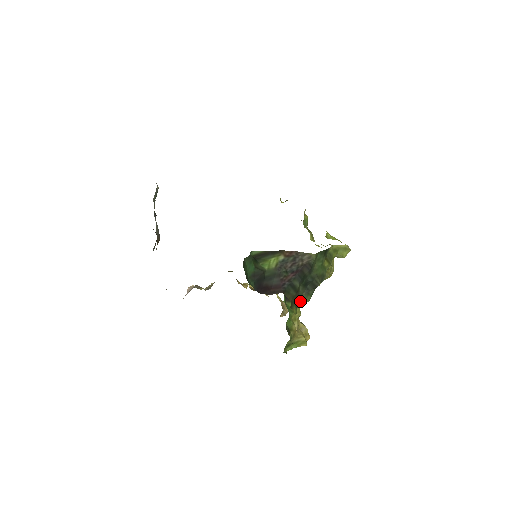
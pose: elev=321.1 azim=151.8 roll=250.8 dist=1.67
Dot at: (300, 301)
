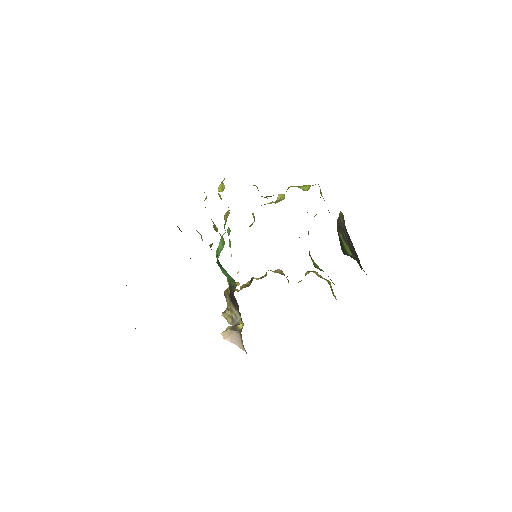
Dot at: occluded
